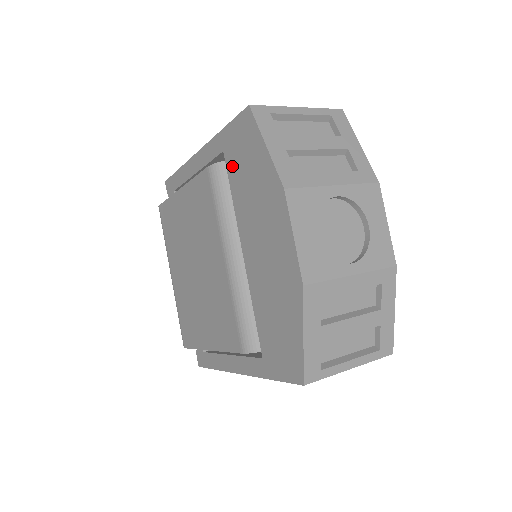
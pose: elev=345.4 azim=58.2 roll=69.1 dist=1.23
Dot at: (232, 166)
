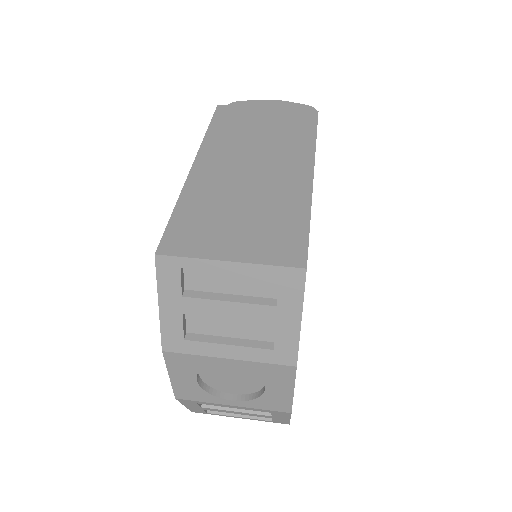
Dot at: occluded
